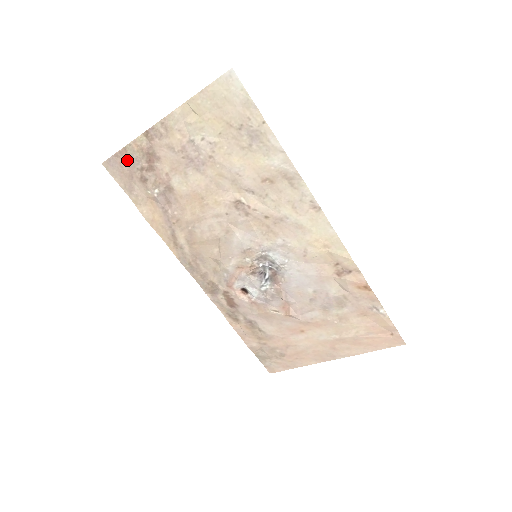
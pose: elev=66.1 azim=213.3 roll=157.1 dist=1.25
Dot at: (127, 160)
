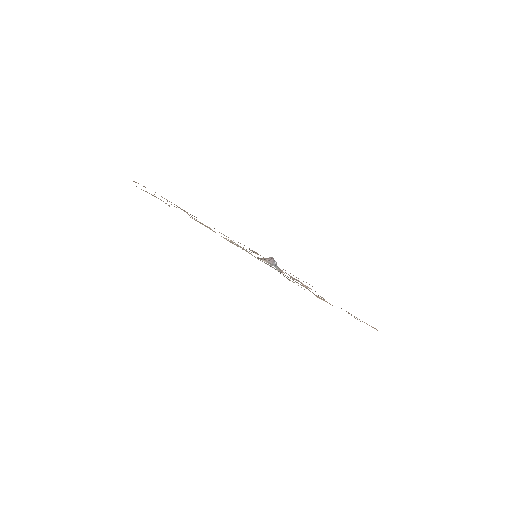
Dot at: occluded
